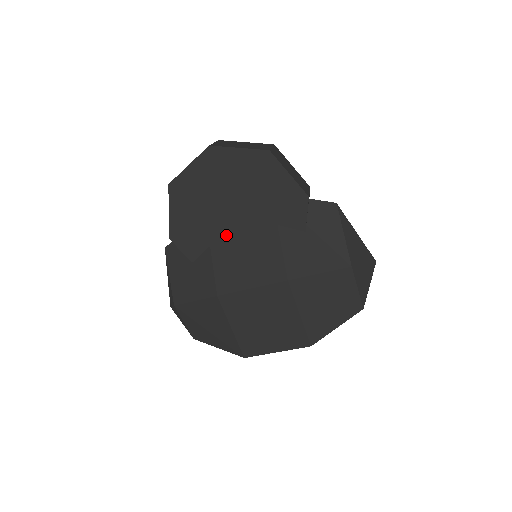
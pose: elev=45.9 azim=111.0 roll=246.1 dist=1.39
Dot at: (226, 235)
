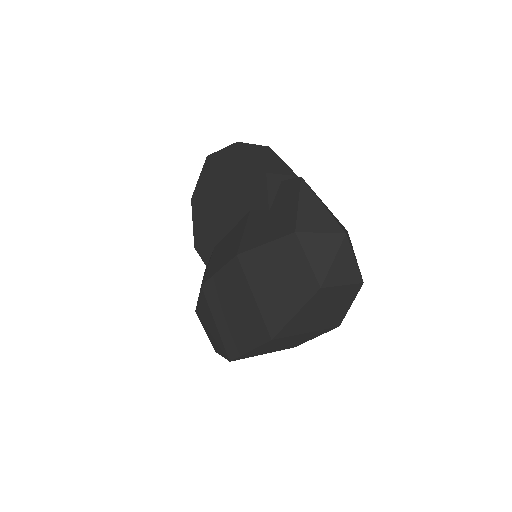
Dot at: (222, 233)
